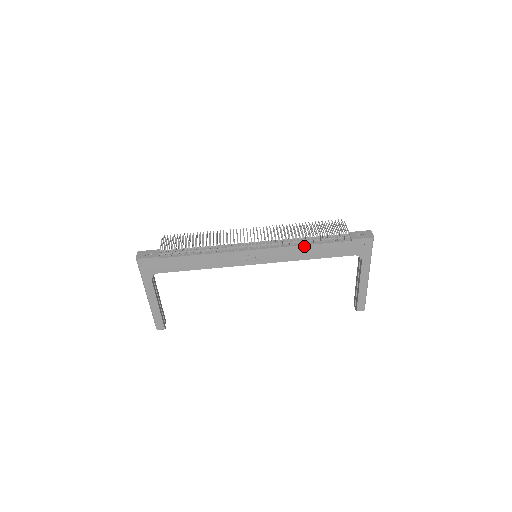
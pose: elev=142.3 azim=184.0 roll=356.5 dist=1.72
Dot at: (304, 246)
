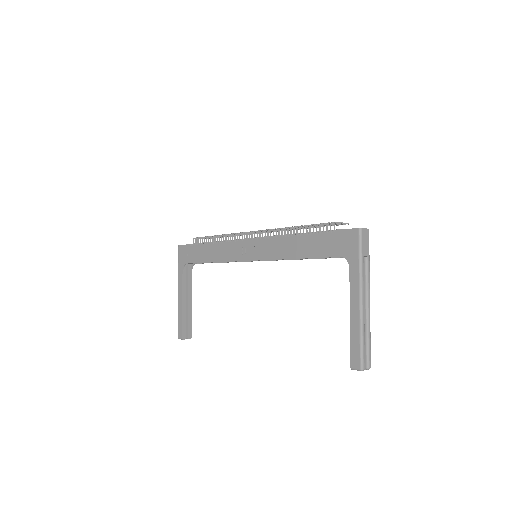
Dot at: (289, 238)
